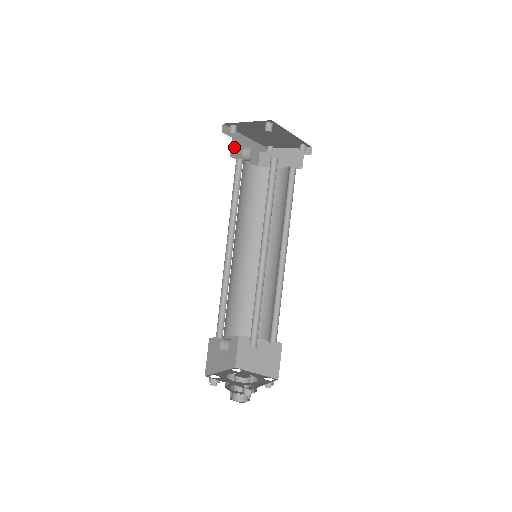
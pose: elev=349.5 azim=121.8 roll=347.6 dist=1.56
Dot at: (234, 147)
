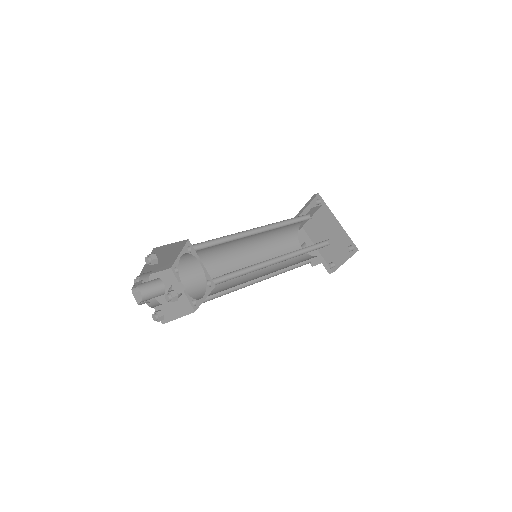
Dot at: (298, 235)
